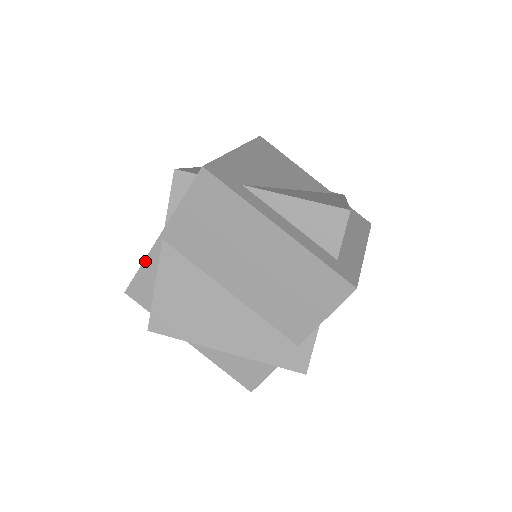
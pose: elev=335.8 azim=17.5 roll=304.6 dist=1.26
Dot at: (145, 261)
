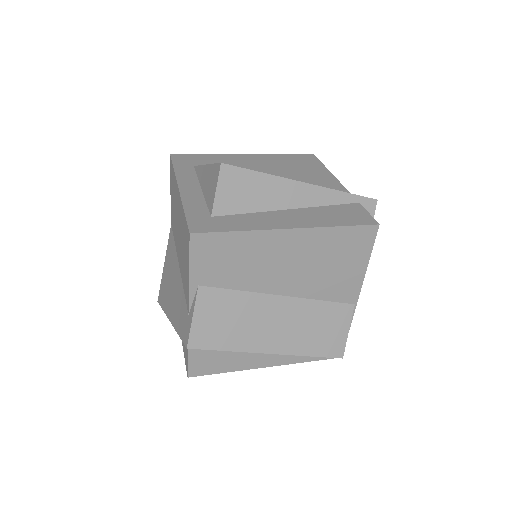
Dot at: occluded
